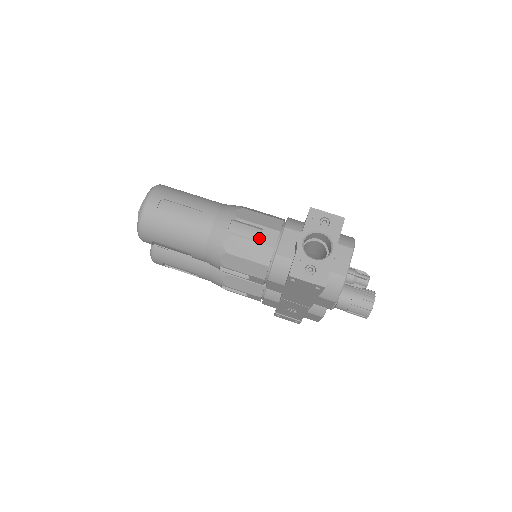
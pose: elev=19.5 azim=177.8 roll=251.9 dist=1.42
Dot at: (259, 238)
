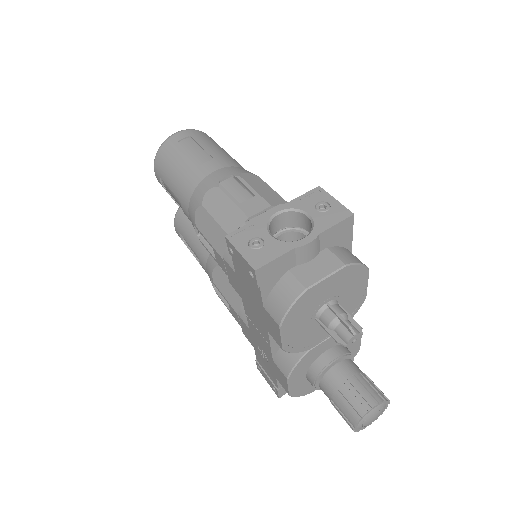
Dot at: (244, 204)
